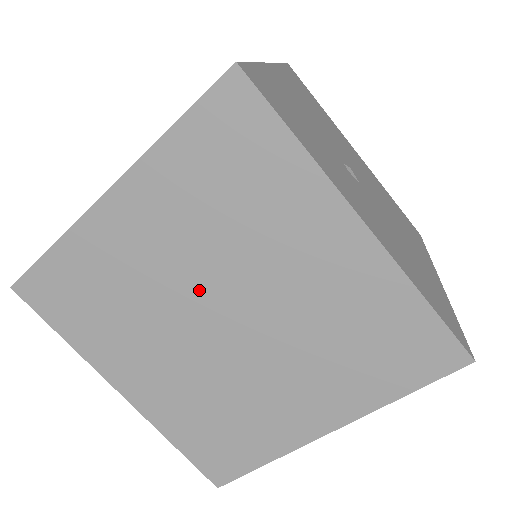
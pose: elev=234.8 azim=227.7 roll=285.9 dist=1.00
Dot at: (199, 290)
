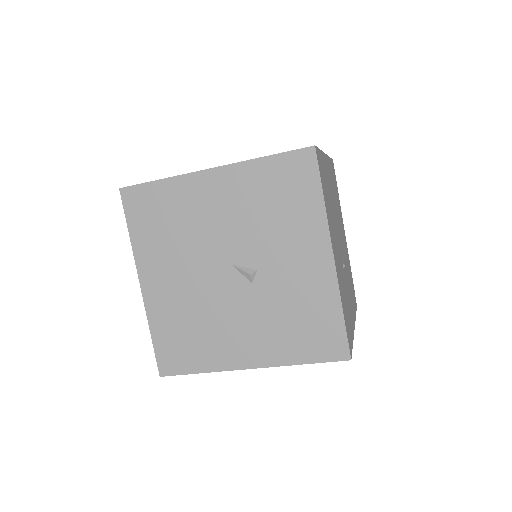
Dot at: occluded
